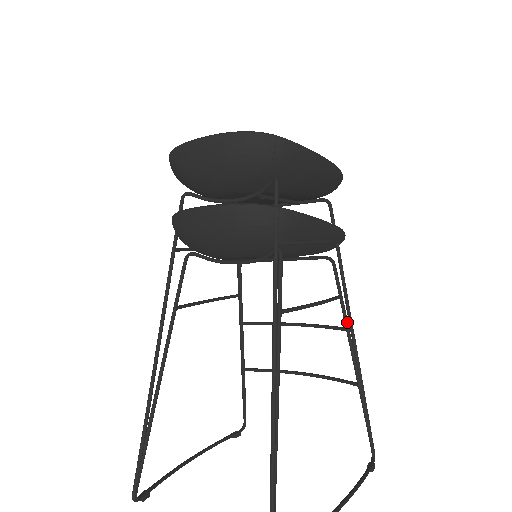
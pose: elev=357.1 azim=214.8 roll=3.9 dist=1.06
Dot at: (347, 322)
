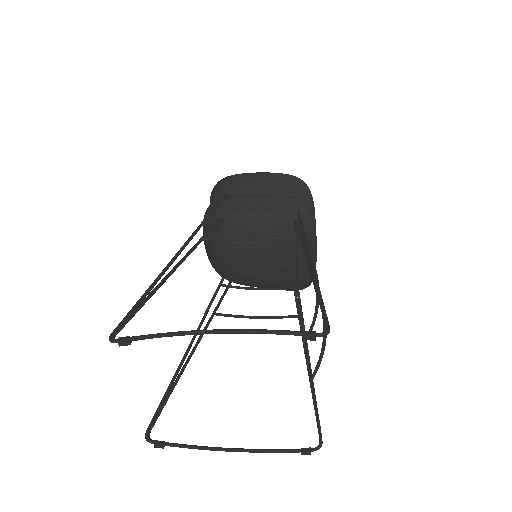
Dot at: (303, 245)
